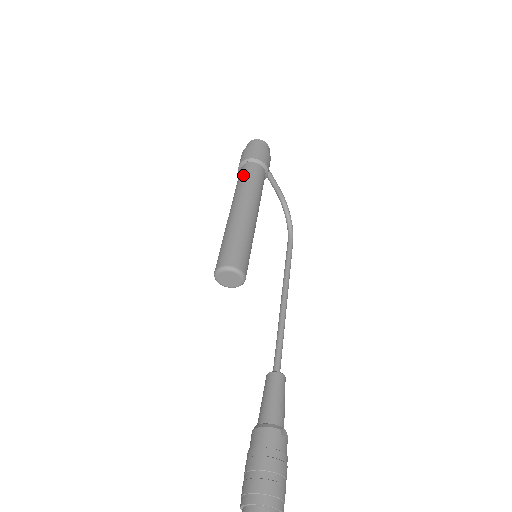
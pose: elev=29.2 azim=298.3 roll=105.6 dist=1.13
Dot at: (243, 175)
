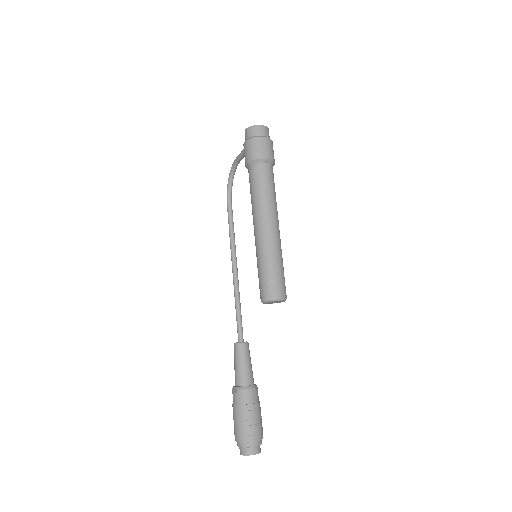
Dot at: (267, 181)
